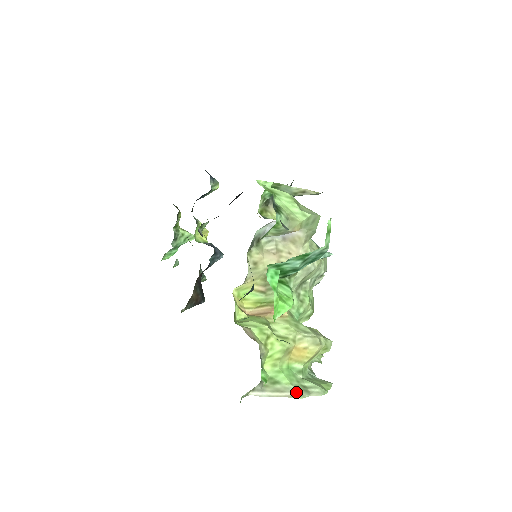
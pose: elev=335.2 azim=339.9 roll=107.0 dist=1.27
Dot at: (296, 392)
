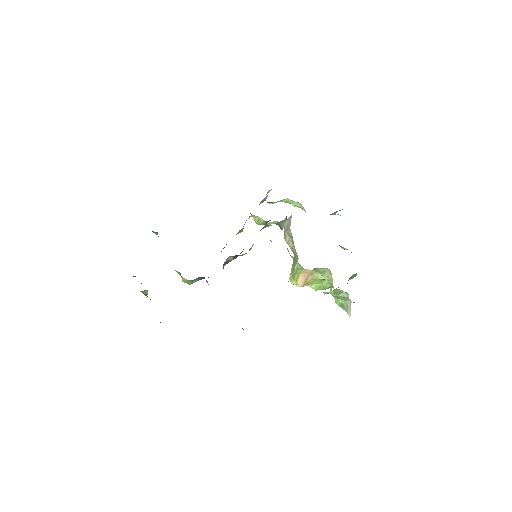
Dot at: (348, 302)
